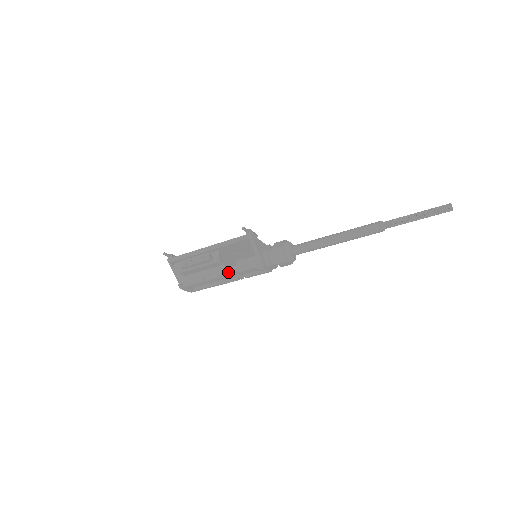
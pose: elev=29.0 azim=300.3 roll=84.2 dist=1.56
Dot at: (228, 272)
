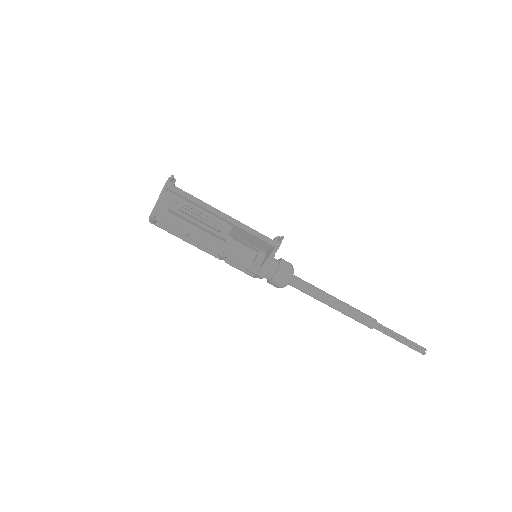
Dot at: (220, 250)
